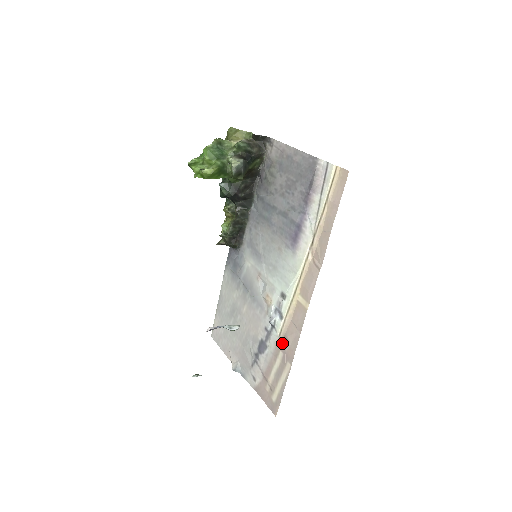
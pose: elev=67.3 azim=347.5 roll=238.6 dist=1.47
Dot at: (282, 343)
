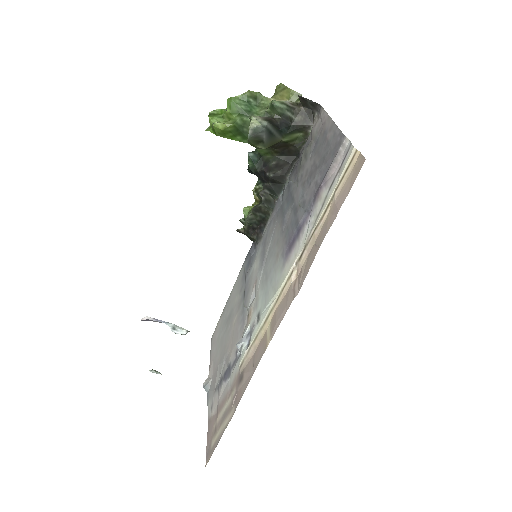
Dot at: (239, 378)
